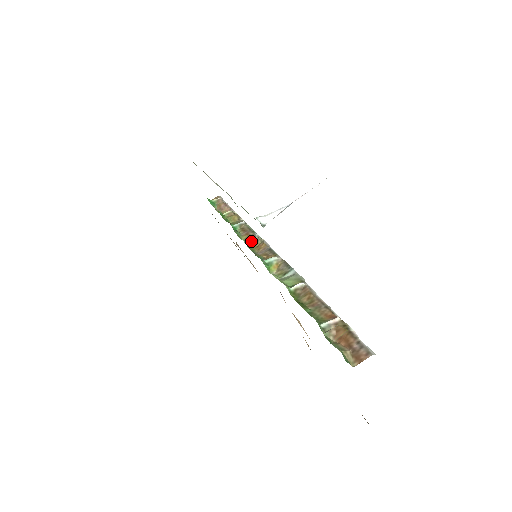
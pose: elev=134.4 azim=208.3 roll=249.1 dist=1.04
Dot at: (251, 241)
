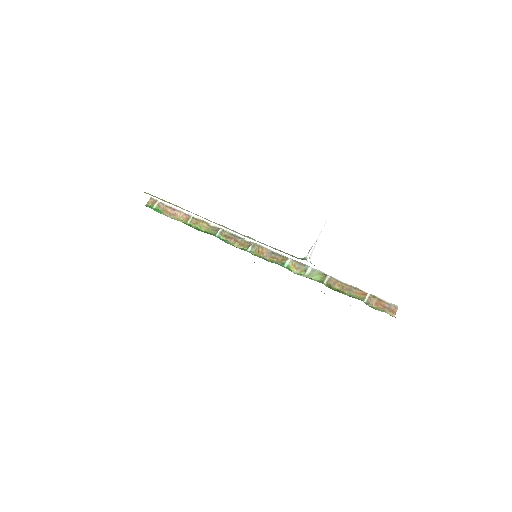
Dot at: (251, 249)
